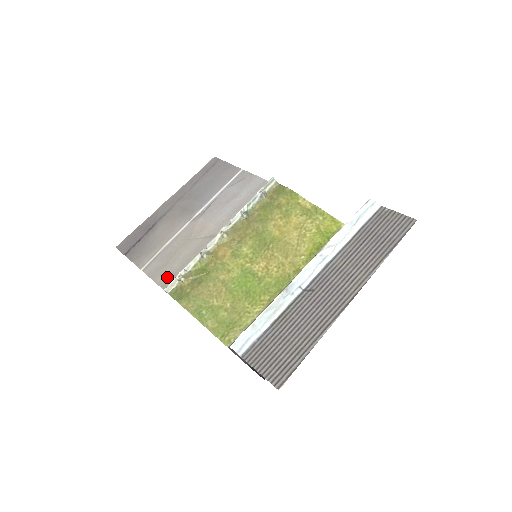
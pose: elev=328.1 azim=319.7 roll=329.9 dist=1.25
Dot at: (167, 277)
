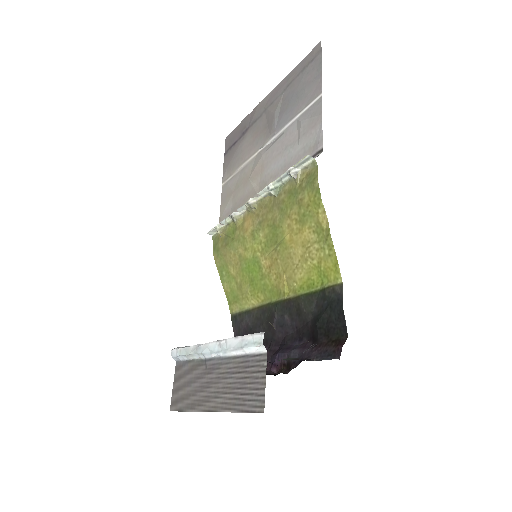
Dot at: (225, 212)
